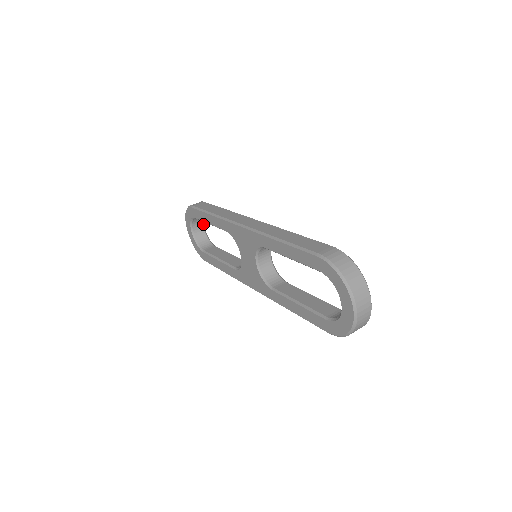
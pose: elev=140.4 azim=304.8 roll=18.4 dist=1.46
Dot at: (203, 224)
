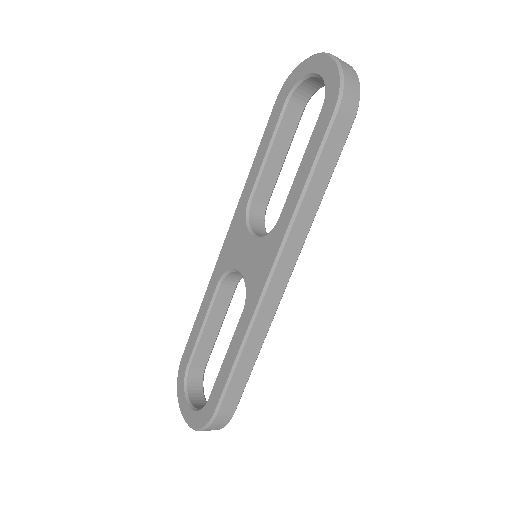
Dot at: (205, 401)
